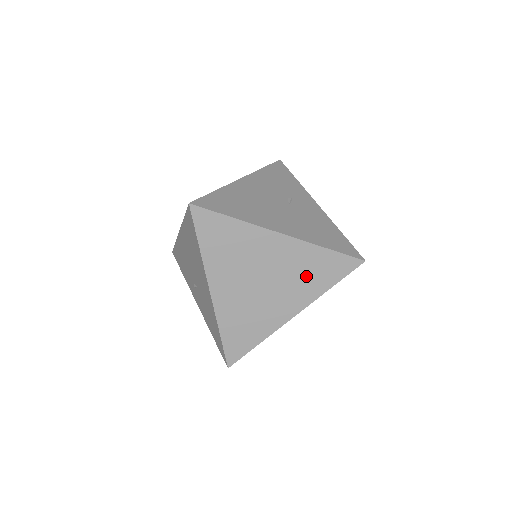
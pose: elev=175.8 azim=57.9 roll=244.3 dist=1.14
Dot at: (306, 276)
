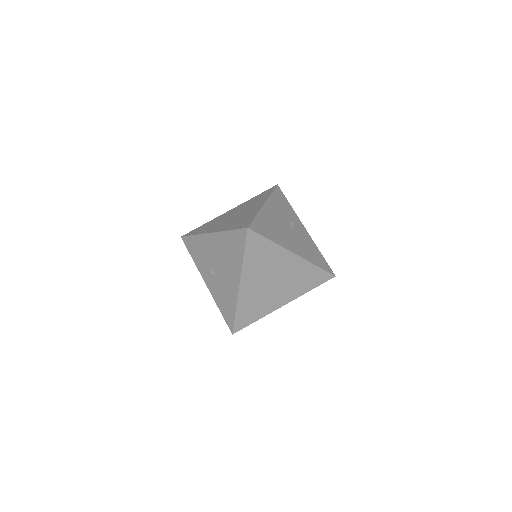
Dot at: (300, 281)
